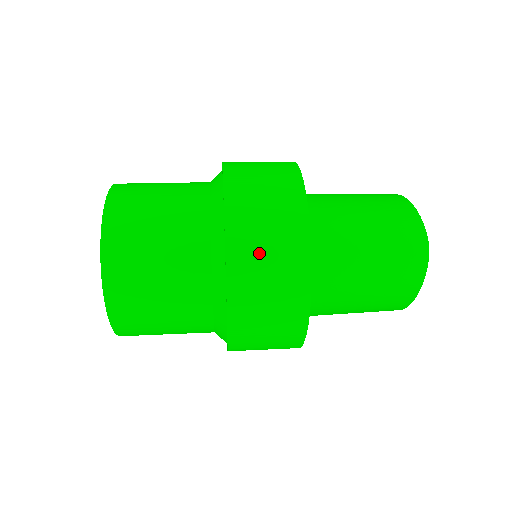
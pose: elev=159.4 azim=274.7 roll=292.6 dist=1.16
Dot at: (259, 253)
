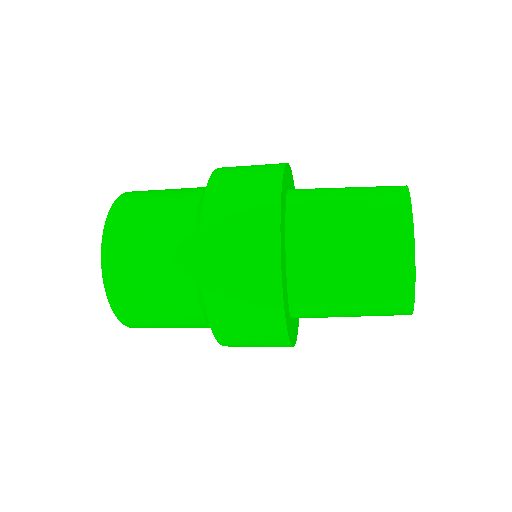
Dot at: (241, 169)
